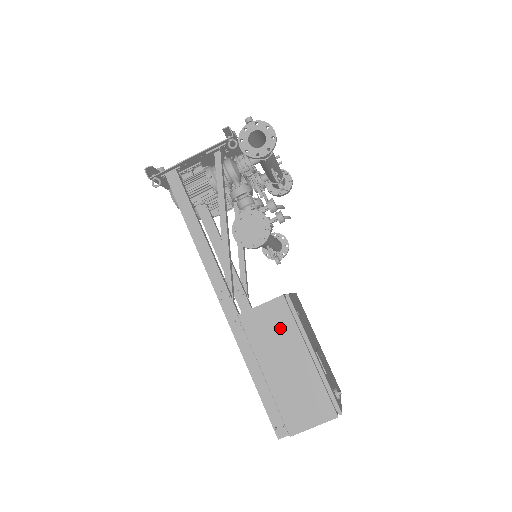
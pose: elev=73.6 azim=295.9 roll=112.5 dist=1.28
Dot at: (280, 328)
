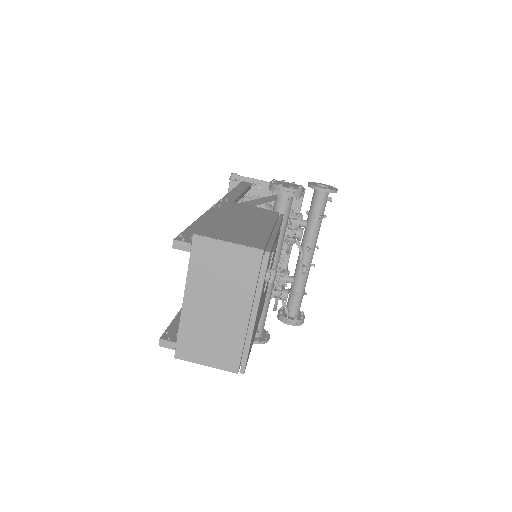
Dot at: (259, 215)
